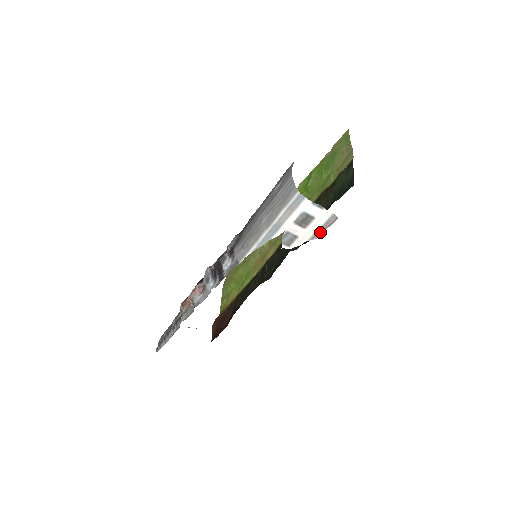
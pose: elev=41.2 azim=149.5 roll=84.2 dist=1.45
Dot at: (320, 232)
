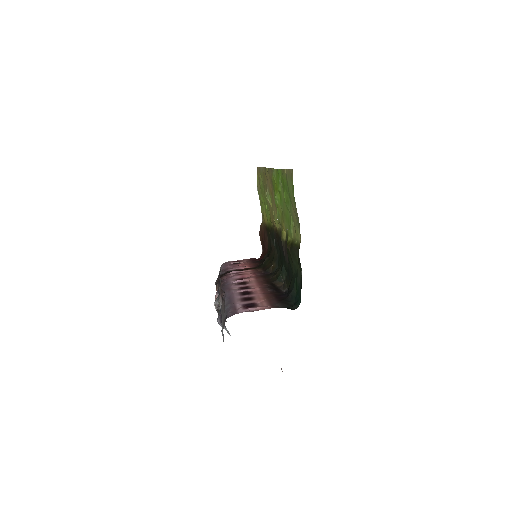
Dot at: occluded
